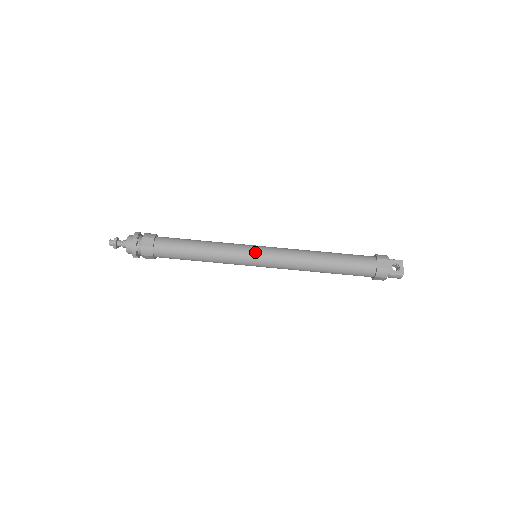
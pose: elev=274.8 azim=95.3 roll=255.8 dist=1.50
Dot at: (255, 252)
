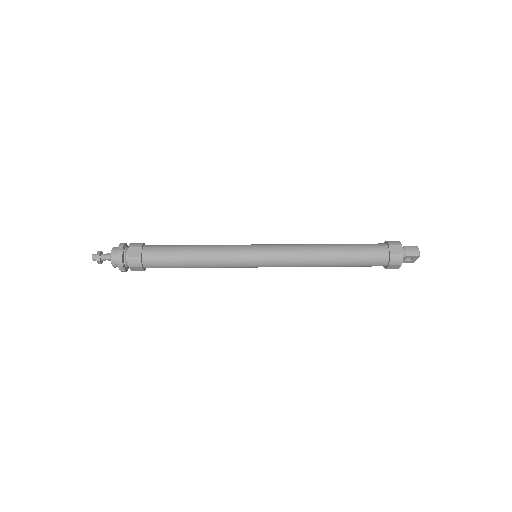
Dot at: occluded
